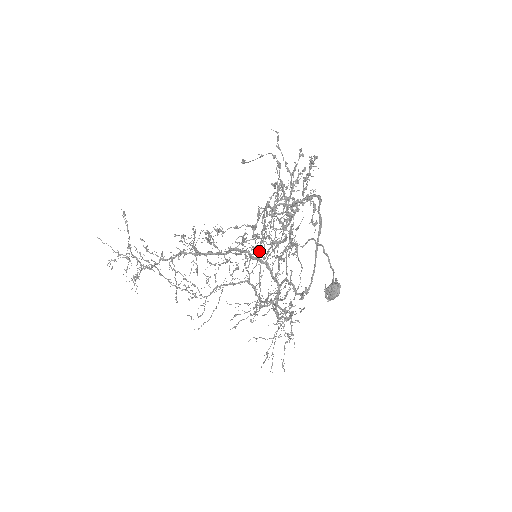
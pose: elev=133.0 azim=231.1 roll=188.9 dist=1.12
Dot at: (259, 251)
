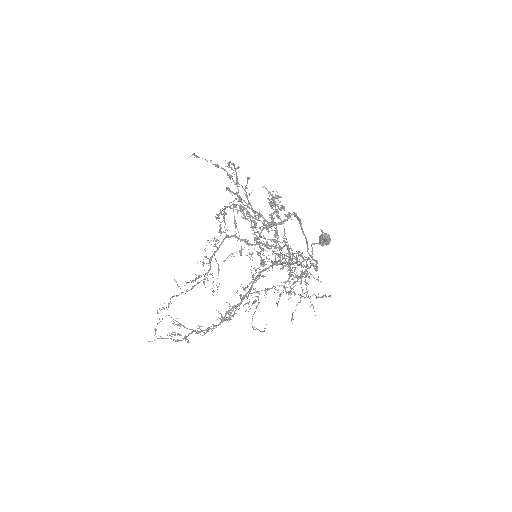
Dot at: occluded
